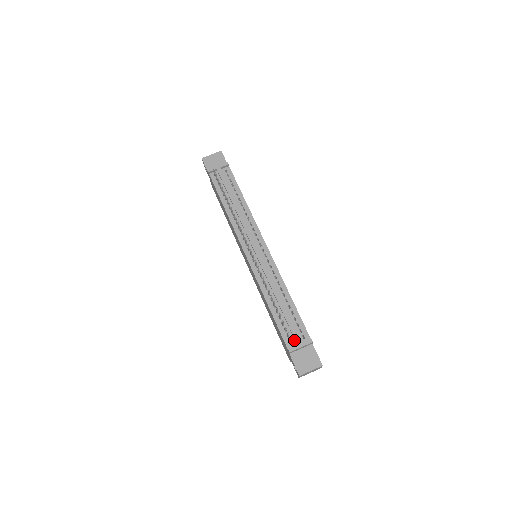
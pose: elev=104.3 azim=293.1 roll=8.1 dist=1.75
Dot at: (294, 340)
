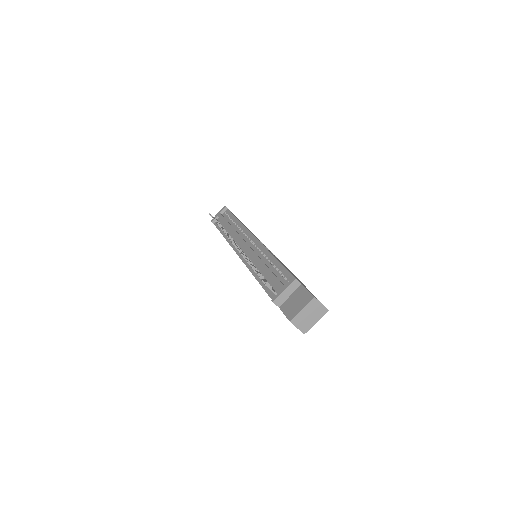
Dot at: (279, 290)
